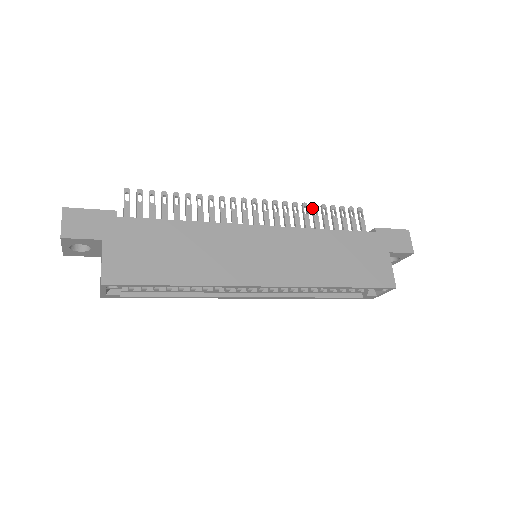
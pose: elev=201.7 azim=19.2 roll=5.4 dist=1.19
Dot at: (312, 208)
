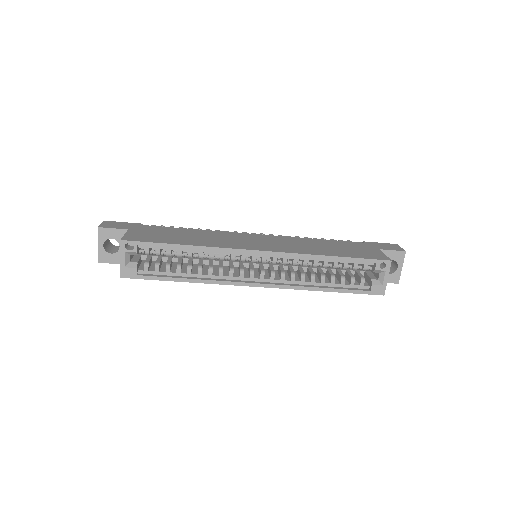
Dot at: occluded
